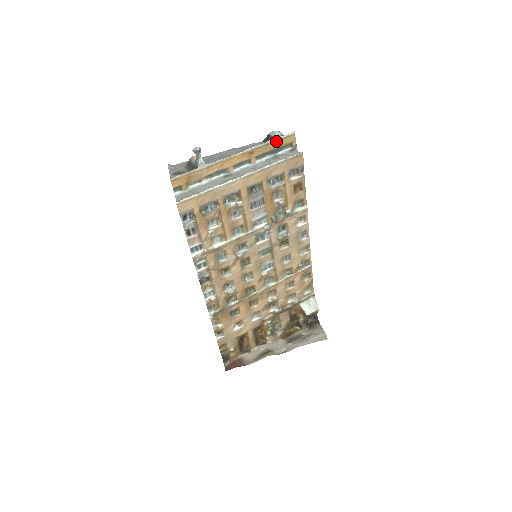
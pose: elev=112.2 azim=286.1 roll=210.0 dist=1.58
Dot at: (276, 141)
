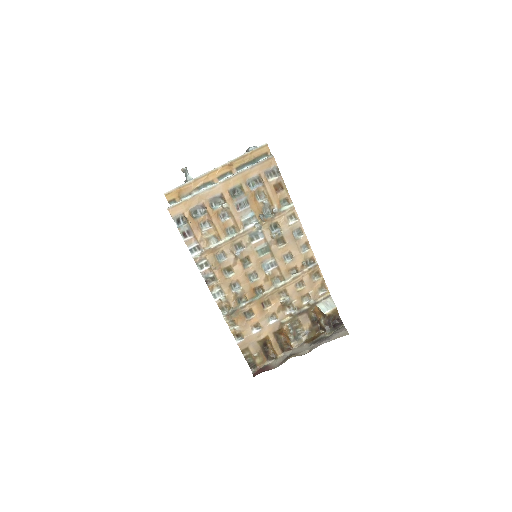
Dot at: (251, 153)
